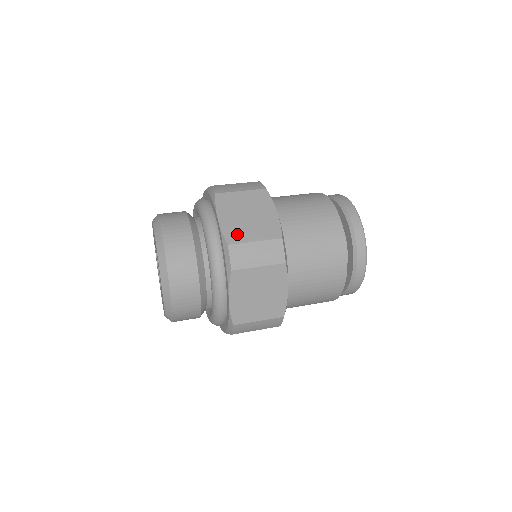
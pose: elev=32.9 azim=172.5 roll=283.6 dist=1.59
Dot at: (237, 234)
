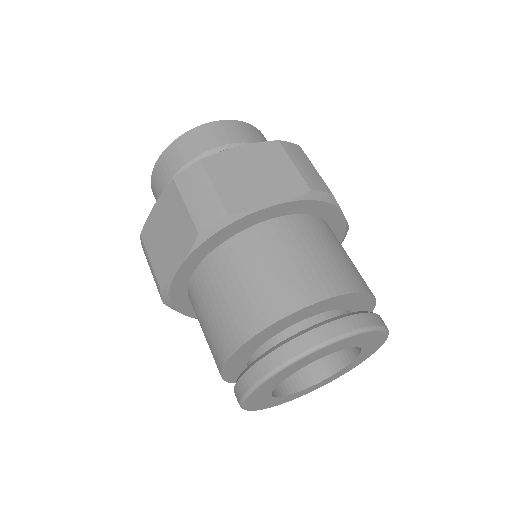
Dot at: occluded
